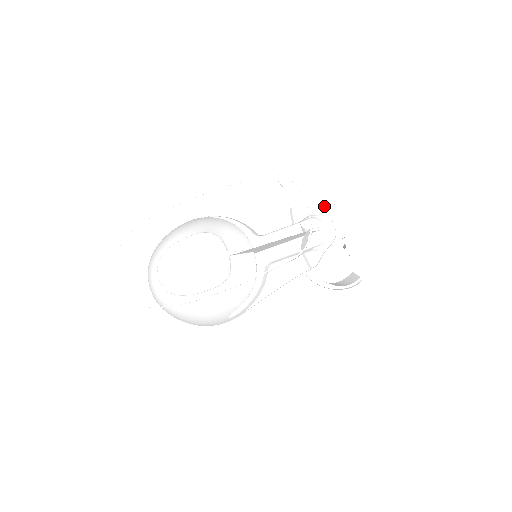
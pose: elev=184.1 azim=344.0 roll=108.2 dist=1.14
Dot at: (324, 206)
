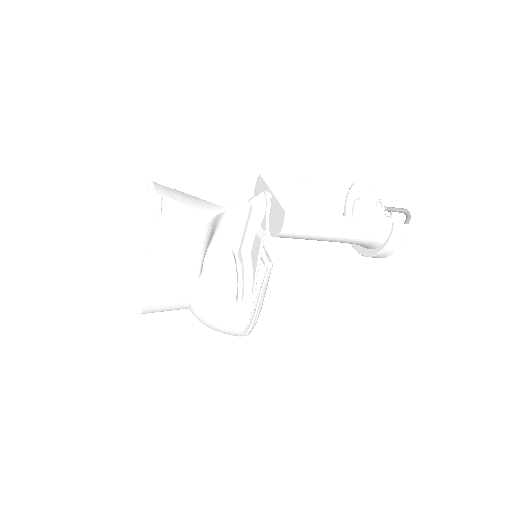
Dot at: (264, 186)
